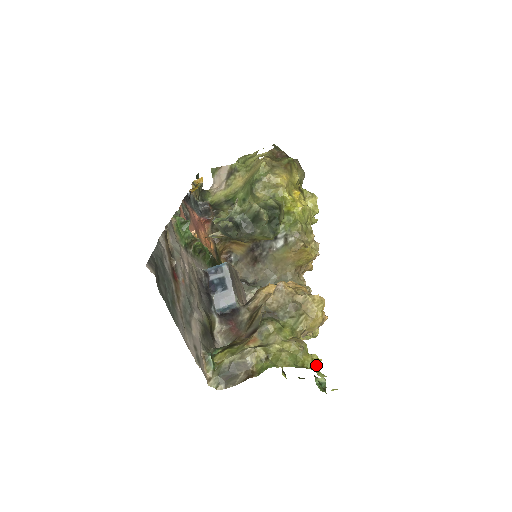
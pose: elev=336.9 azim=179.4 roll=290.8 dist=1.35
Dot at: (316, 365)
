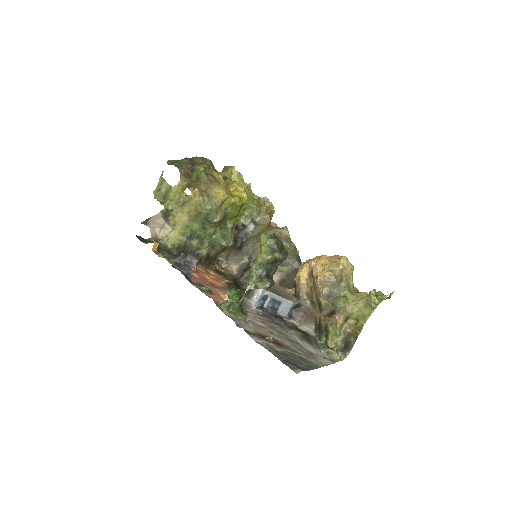
Dot at: (375, 294)
